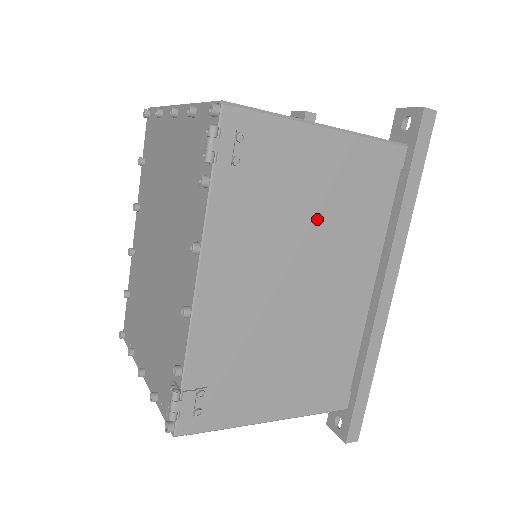
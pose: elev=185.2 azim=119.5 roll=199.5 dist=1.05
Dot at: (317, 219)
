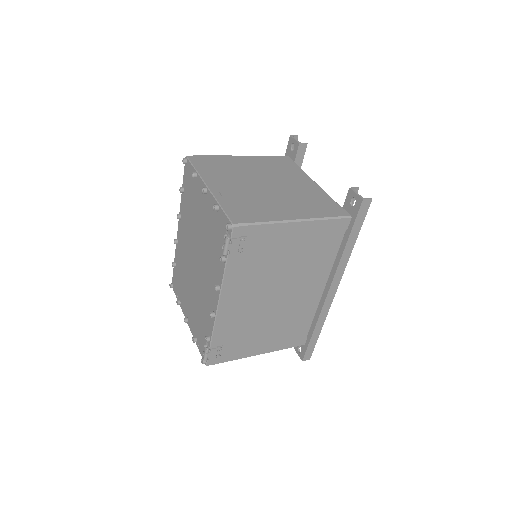
Dot at: (289, 265)
